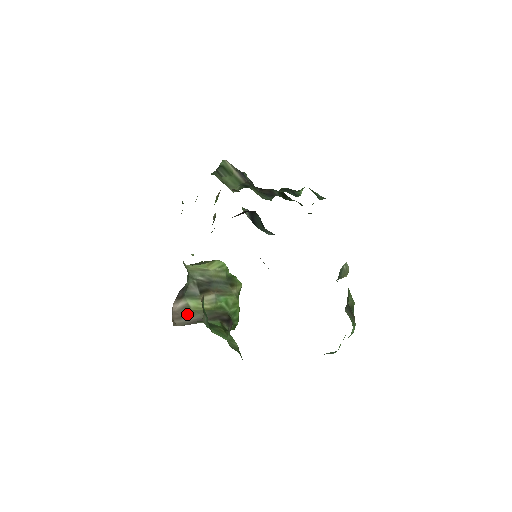
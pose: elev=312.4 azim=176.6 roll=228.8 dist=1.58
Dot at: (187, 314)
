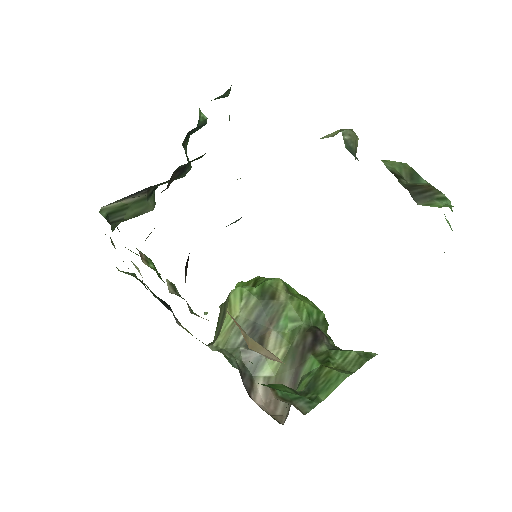
Dot at: occluded
